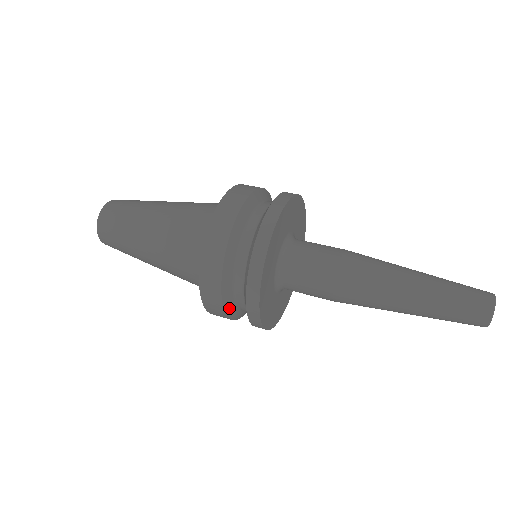
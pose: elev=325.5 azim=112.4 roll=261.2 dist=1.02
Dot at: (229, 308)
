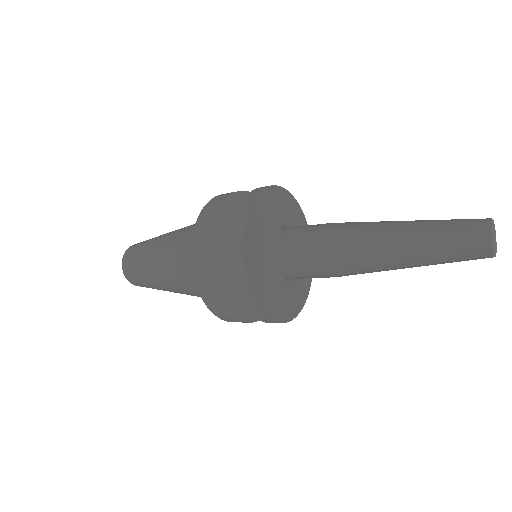
Dot at: (240, 313)
